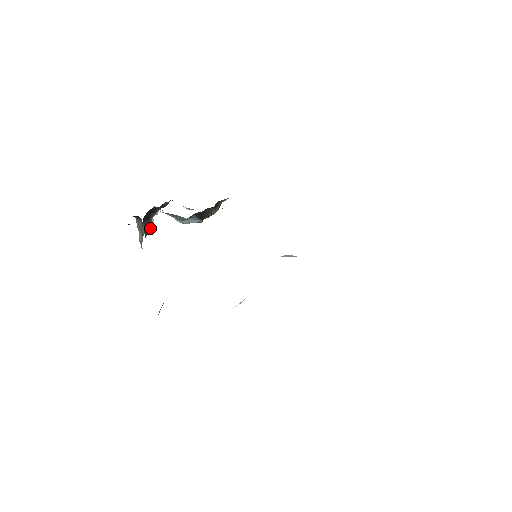
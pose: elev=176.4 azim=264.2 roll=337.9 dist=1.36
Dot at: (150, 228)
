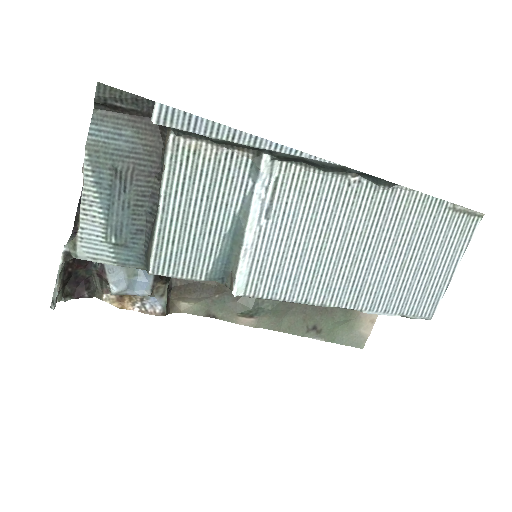
Dot at: (60, 285)
